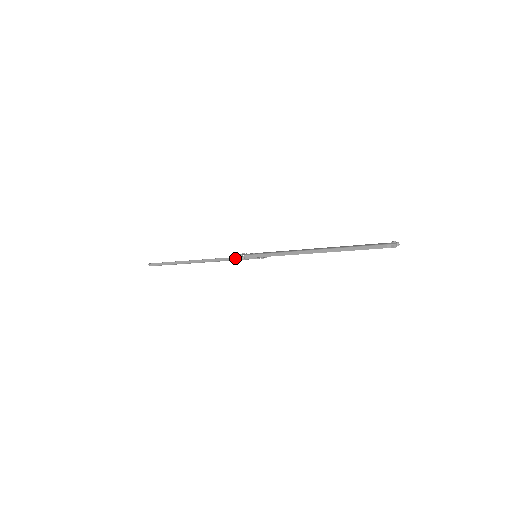
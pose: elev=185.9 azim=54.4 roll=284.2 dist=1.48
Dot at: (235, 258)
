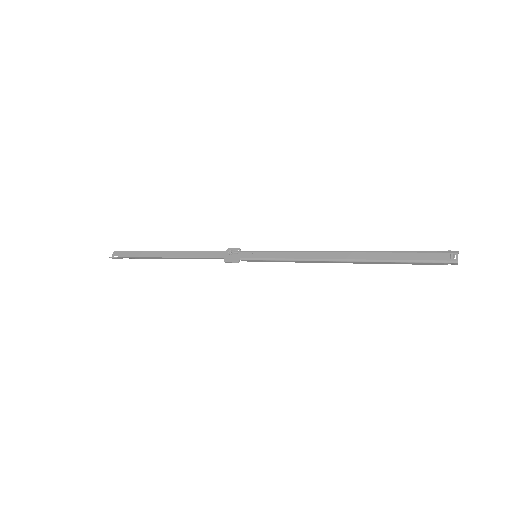
Dot at: (228, 259)
